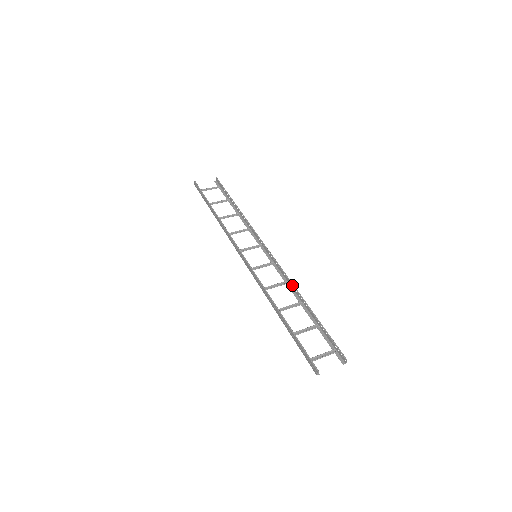
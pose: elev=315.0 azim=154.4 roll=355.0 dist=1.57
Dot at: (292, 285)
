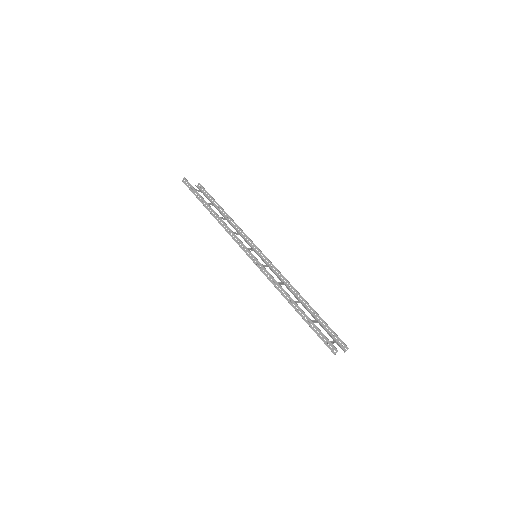
Dot at: (292, 286)
